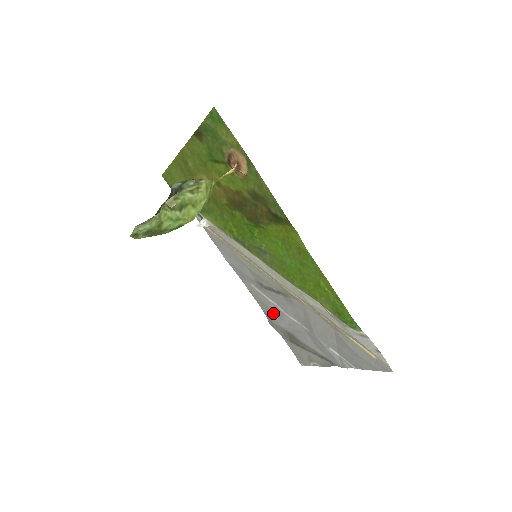
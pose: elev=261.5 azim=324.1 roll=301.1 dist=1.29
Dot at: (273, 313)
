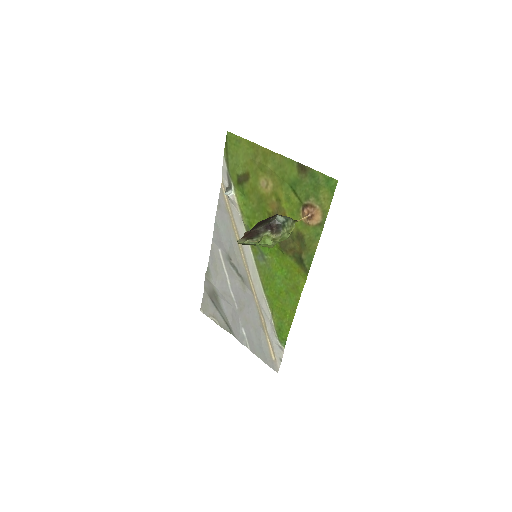
Dot at: (218, 276)
